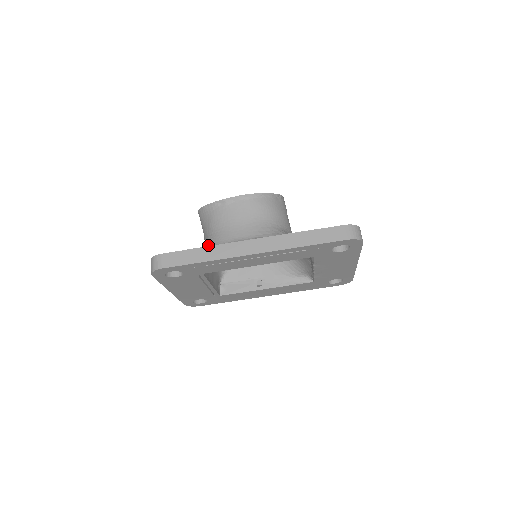
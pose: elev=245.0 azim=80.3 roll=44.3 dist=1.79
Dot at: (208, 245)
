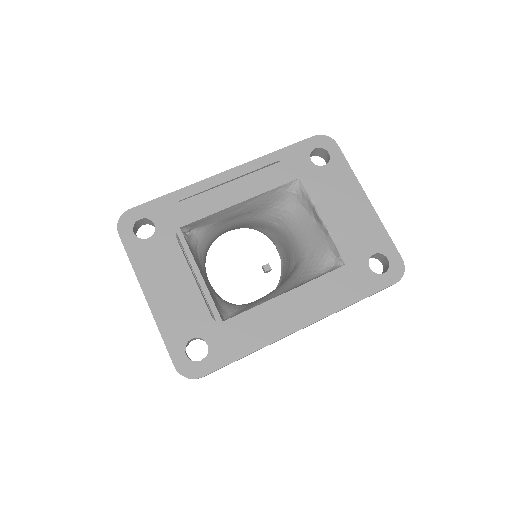
Dot at: occluded
